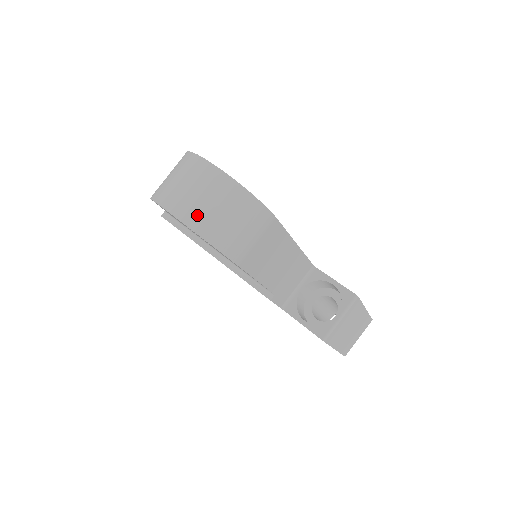
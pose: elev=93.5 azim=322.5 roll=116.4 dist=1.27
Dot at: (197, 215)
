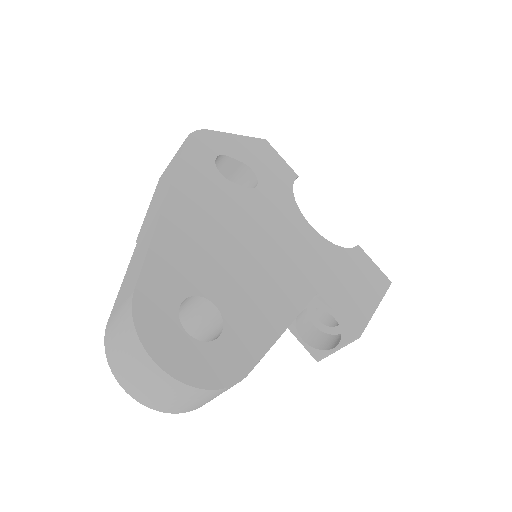
Dot at: (153, 401)
